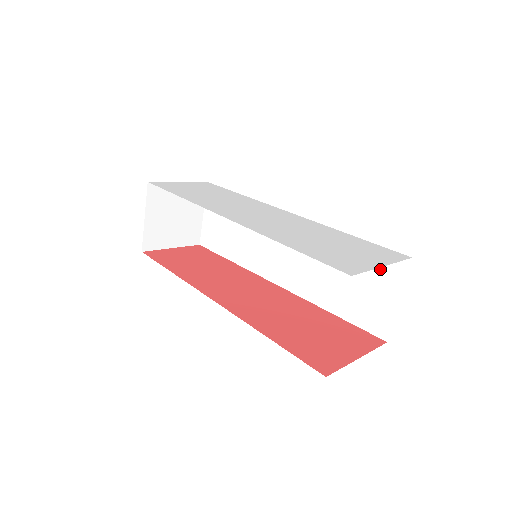
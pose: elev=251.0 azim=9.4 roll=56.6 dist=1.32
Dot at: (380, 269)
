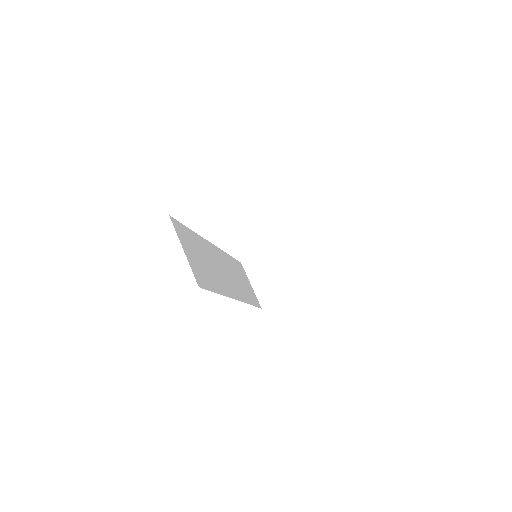
Dot at: occluded
